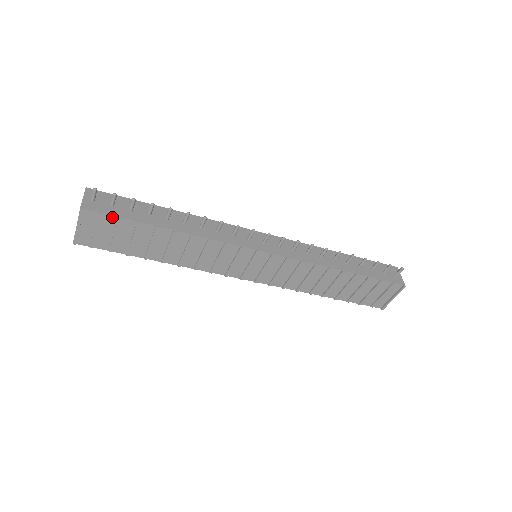
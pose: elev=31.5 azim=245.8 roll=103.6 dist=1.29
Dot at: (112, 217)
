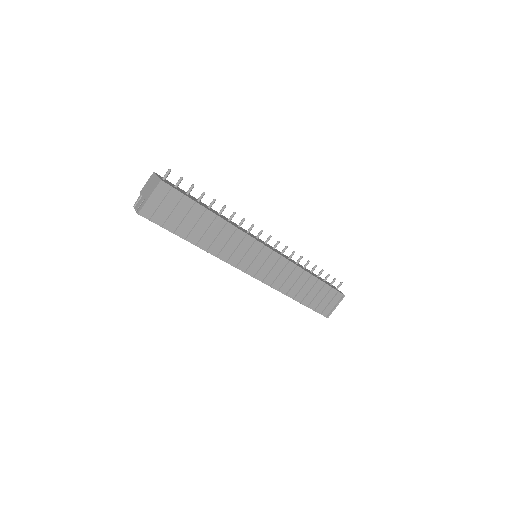
Dot at: (179, 194)
